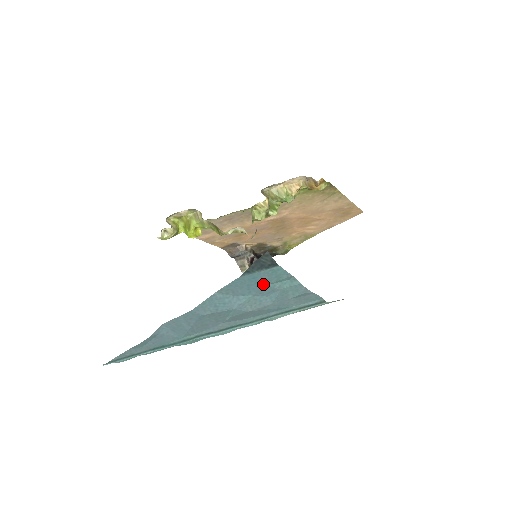
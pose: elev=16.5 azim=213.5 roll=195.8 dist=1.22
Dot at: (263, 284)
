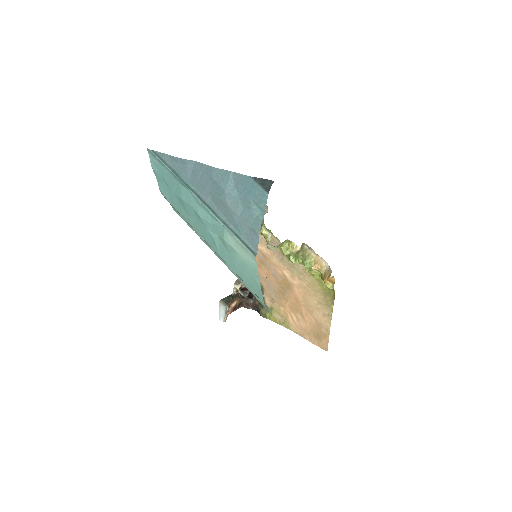
Dot at: (251, 196)
